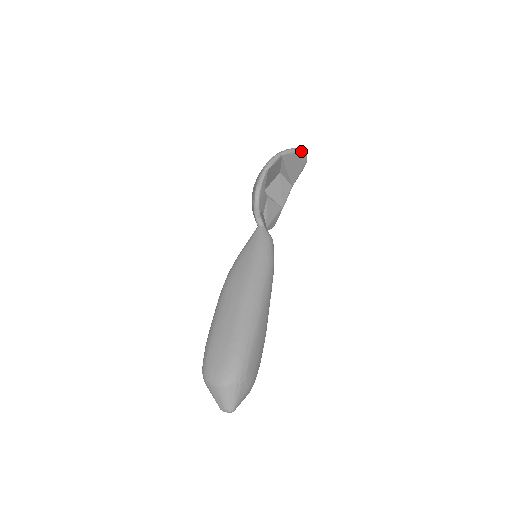
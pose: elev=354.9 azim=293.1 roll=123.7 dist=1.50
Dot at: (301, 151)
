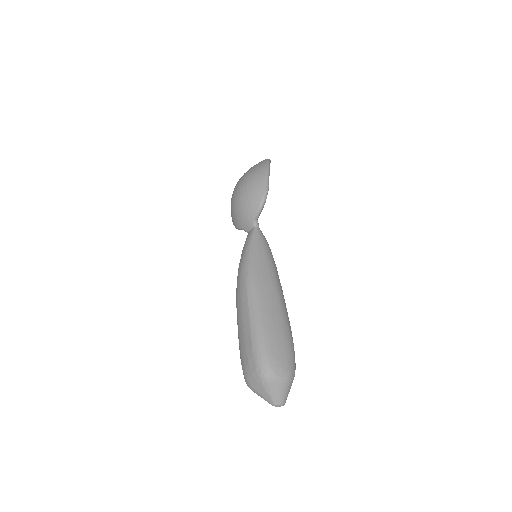
Dot at: occluded
